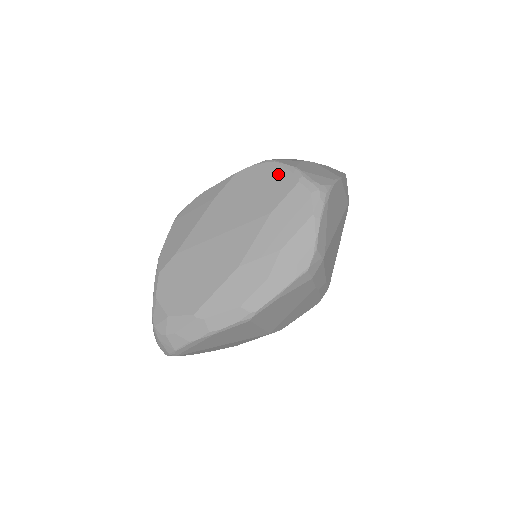
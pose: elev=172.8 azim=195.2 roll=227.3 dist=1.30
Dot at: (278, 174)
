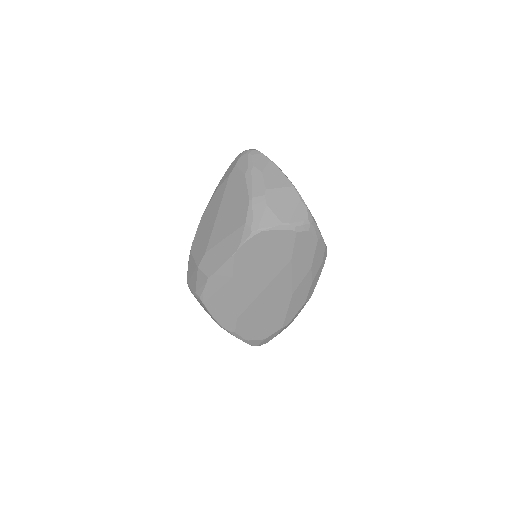
Dot at: (274, 237)
